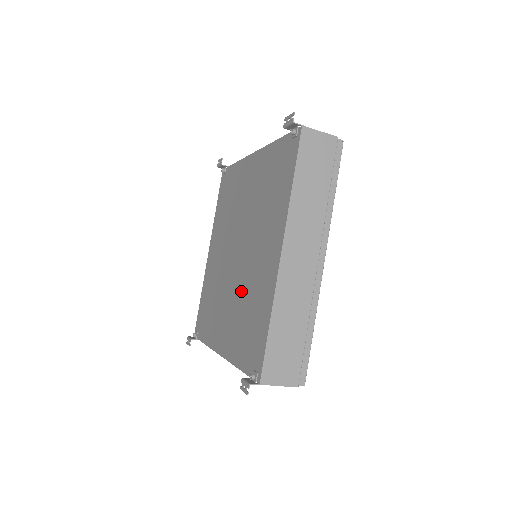
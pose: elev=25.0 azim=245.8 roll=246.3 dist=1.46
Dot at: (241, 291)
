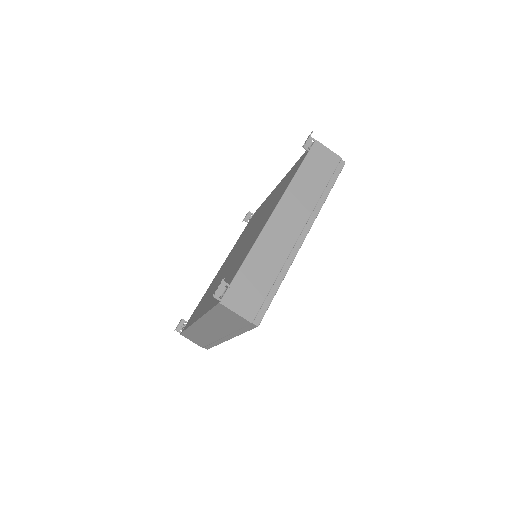
Dot at: (263, 215)
